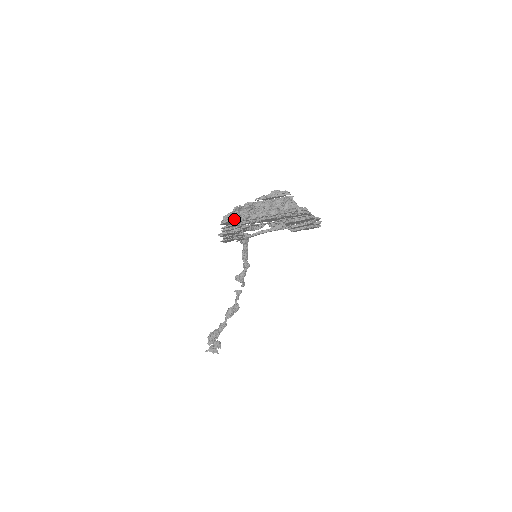
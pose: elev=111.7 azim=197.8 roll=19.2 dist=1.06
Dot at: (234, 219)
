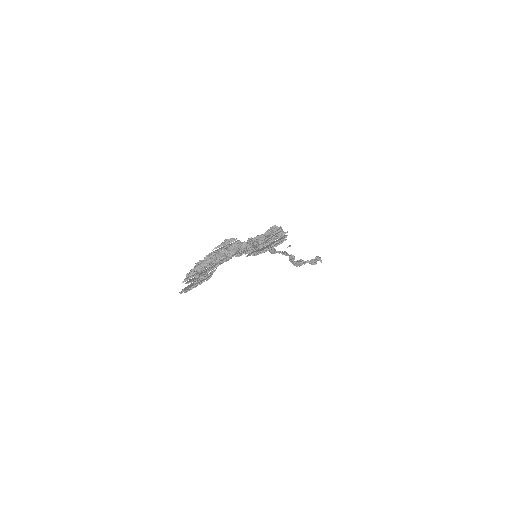
Dot at: (192, 276)
